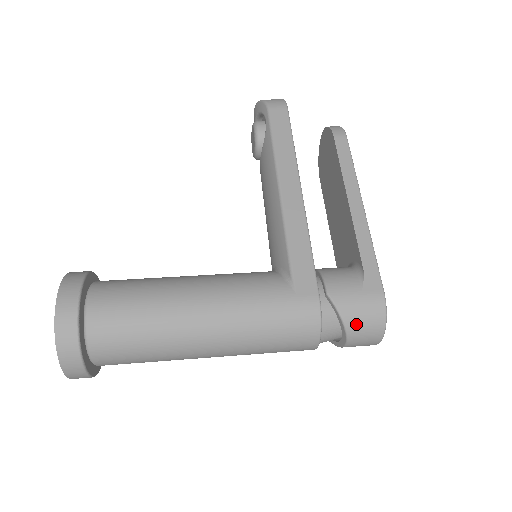
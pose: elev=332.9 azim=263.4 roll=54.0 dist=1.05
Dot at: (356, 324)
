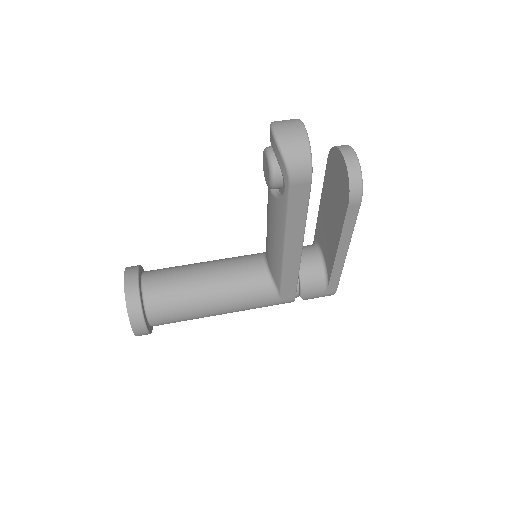
Dot at: occluded
